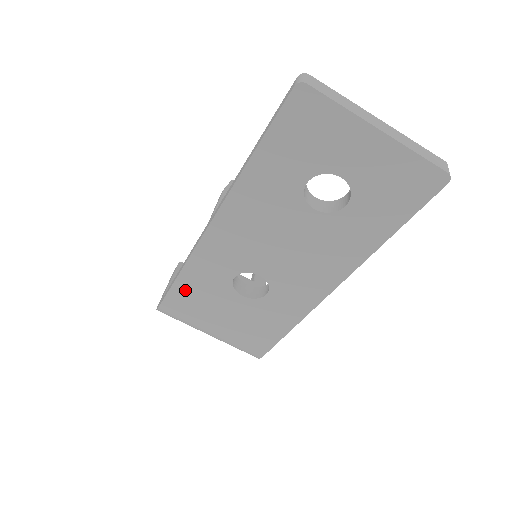
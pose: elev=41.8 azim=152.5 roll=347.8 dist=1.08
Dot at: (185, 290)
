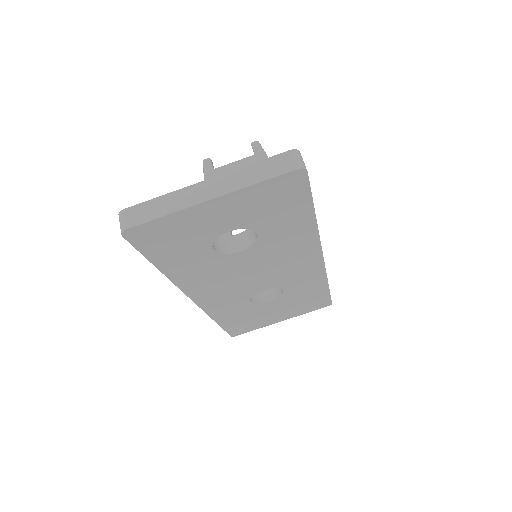
Dot at: (233, 324)
